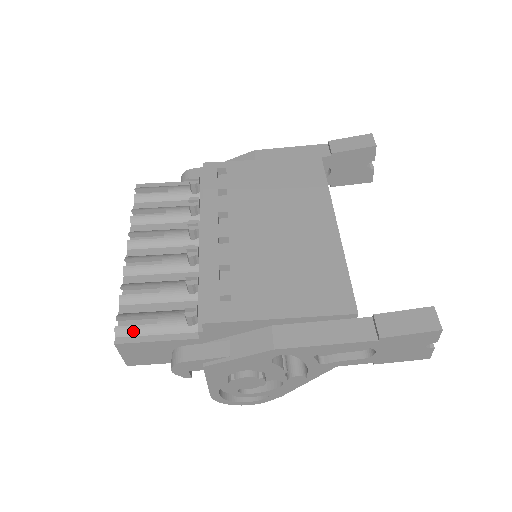
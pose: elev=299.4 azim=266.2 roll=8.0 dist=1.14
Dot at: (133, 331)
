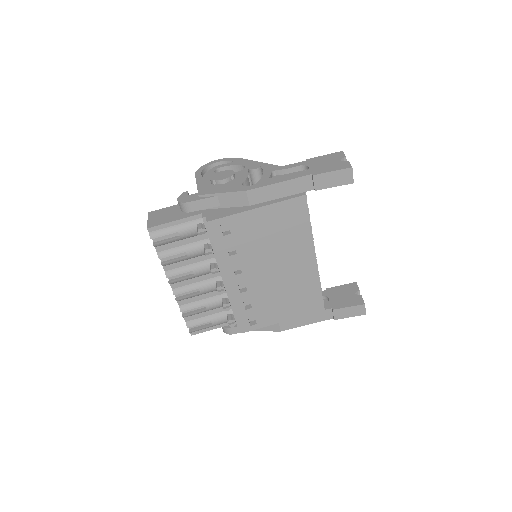
Dot at: (199, 330)
